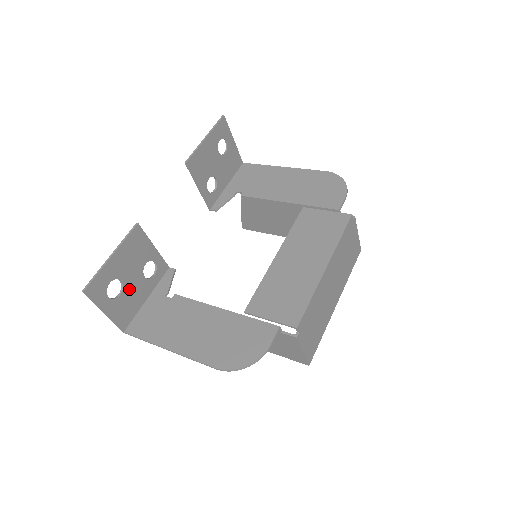
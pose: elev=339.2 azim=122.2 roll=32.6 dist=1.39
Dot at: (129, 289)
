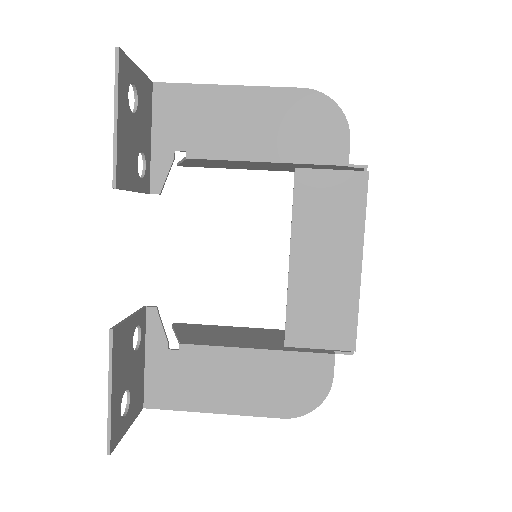
Dot at: (132, 381)
